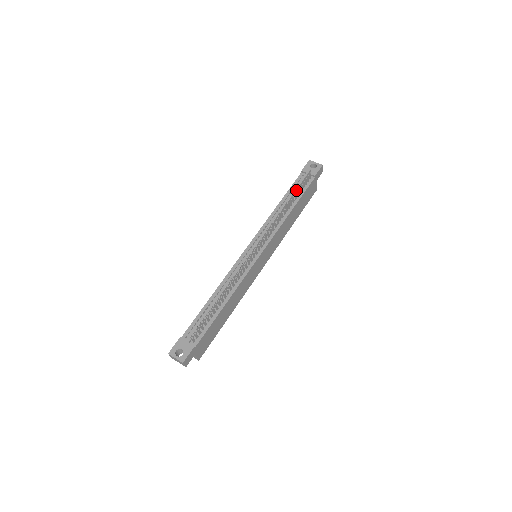
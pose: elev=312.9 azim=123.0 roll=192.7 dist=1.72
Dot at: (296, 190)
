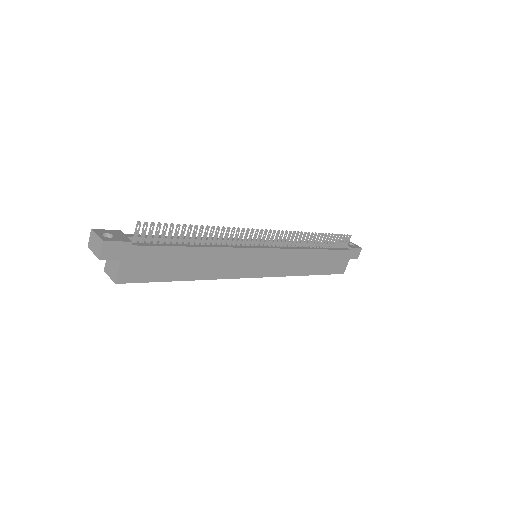
Dot at: (330, 237)
